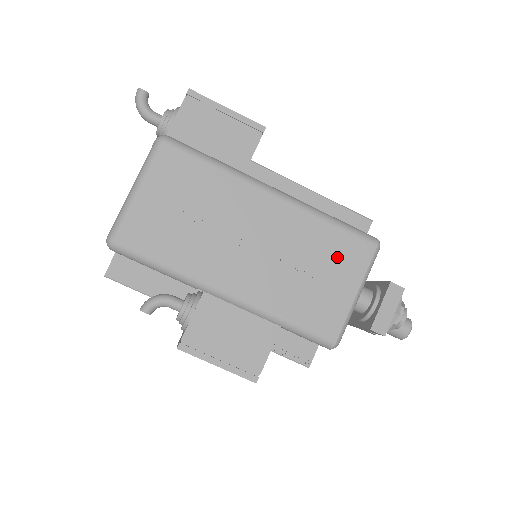
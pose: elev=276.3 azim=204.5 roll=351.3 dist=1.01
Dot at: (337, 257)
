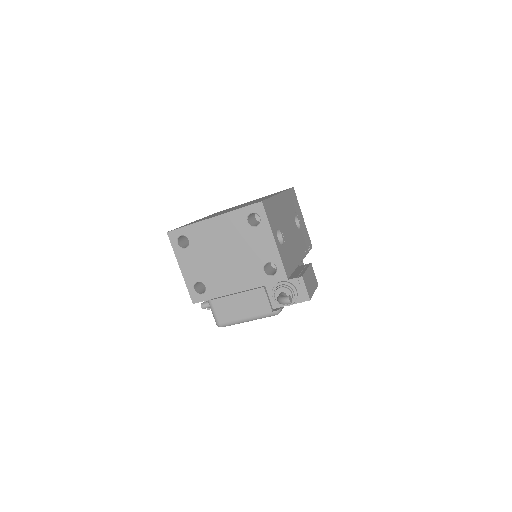
Dot at: occluded
